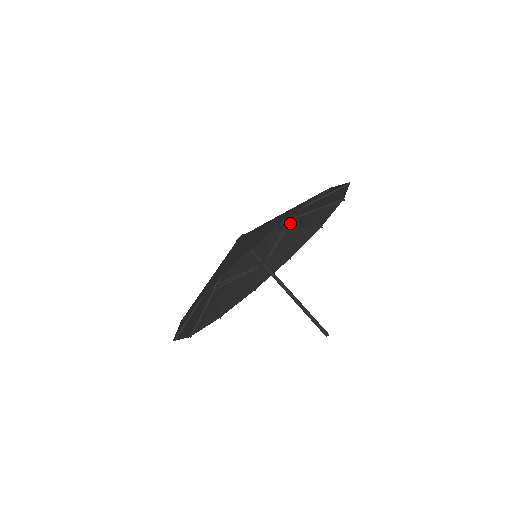
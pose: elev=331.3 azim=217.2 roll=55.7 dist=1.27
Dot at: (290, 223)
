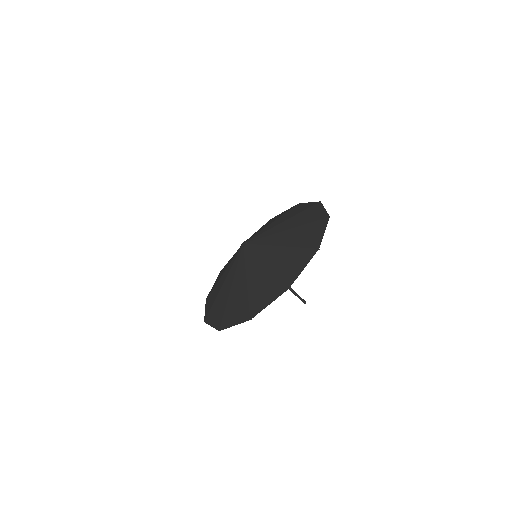
Dot at: occluded
